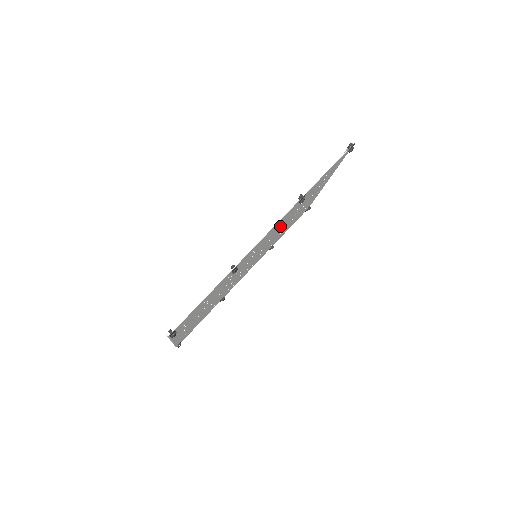
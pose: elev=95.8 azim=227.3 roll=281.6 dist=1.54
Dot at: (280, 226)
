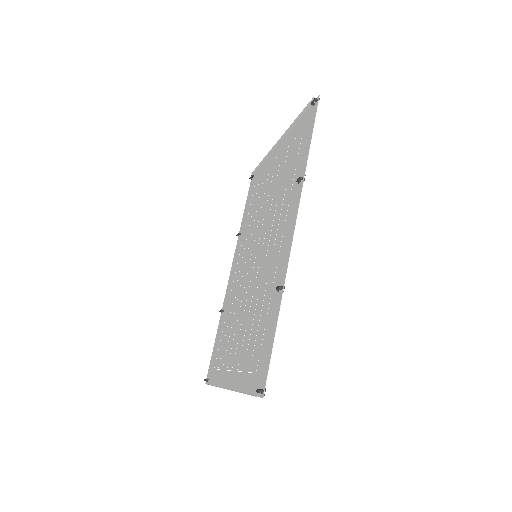
Dot at: (276, 216)
